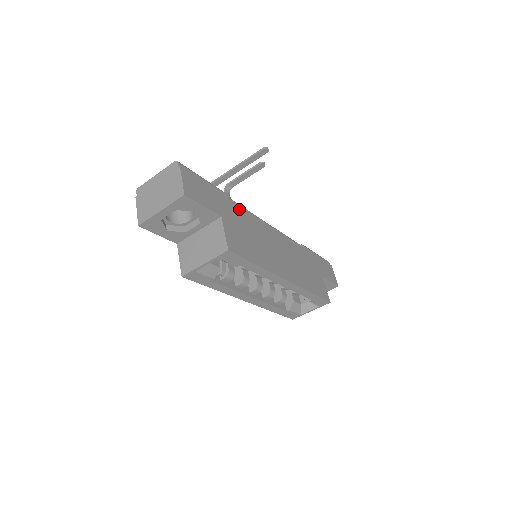
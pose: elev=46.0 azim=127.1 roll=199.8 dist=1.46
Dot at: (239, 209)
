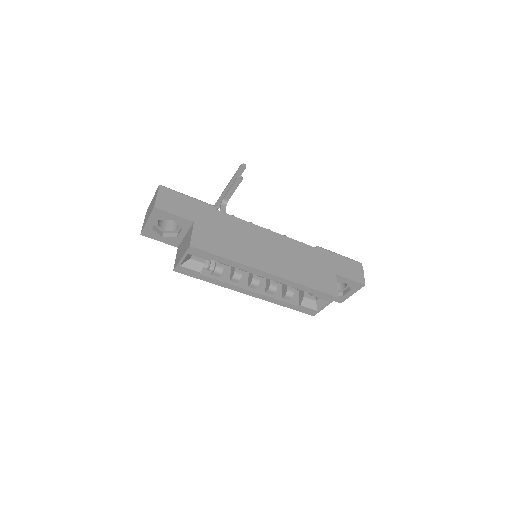
Dot at: (223, 216)
